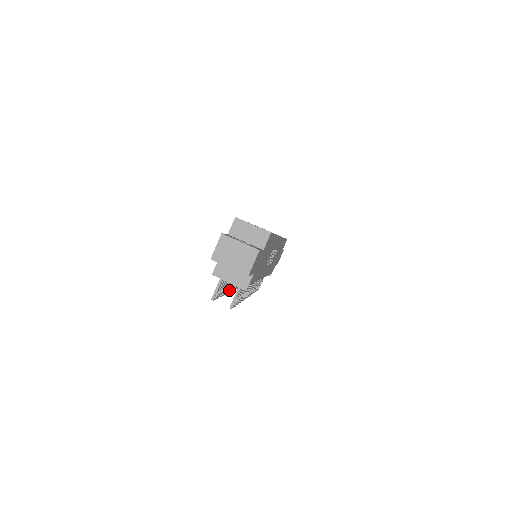
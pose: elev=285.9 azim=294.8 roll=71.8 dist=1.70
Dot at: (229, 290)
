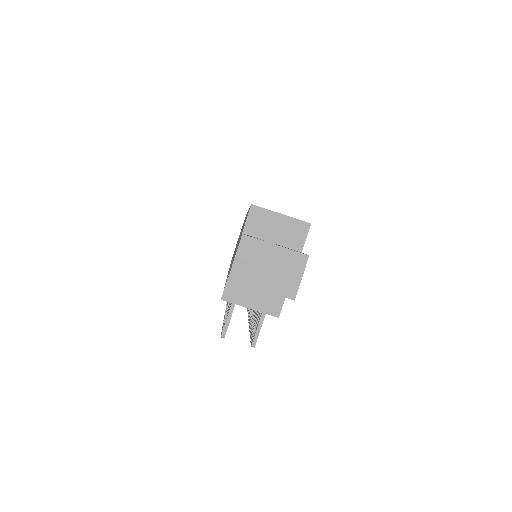
Dot at: occluded
